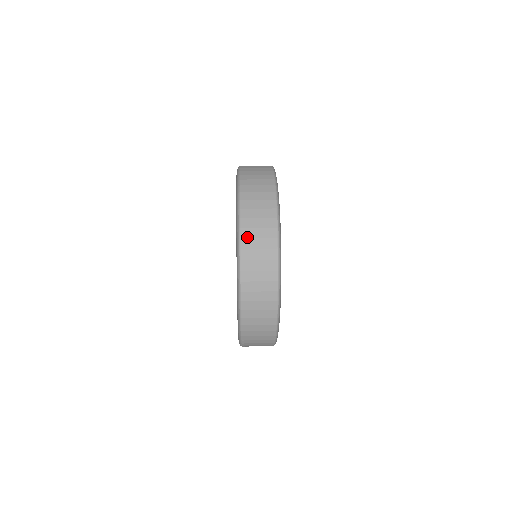
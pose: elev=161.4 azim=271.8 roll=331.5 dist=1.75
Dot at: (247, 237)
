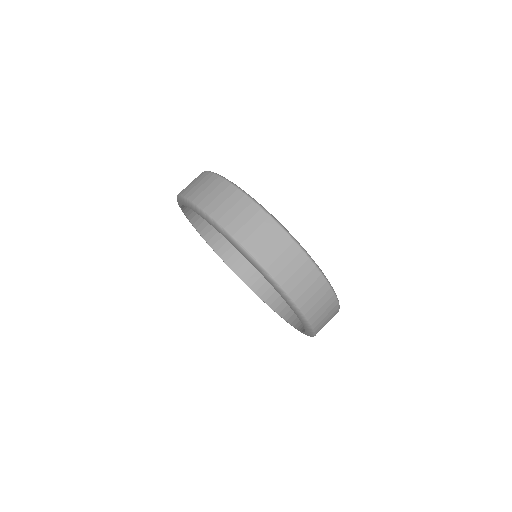
Dot at: (292, 288)
